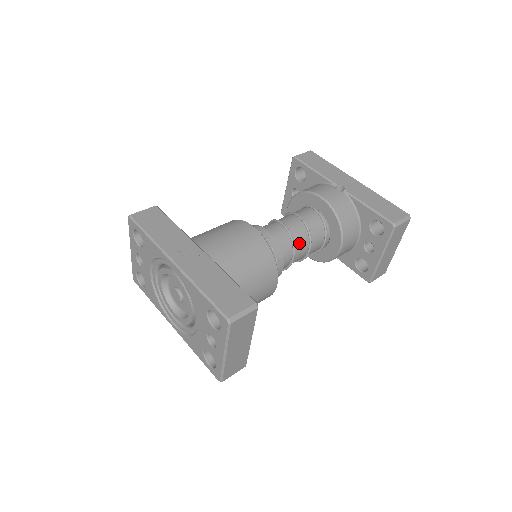
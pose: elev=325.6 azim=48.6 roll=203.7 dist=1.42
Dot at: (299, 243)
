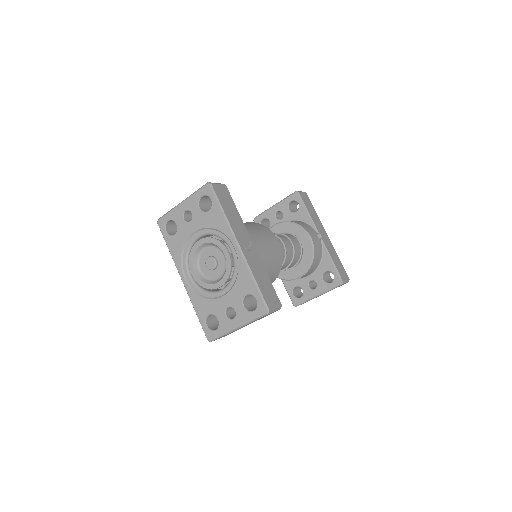
Dot at: (285, 262)
